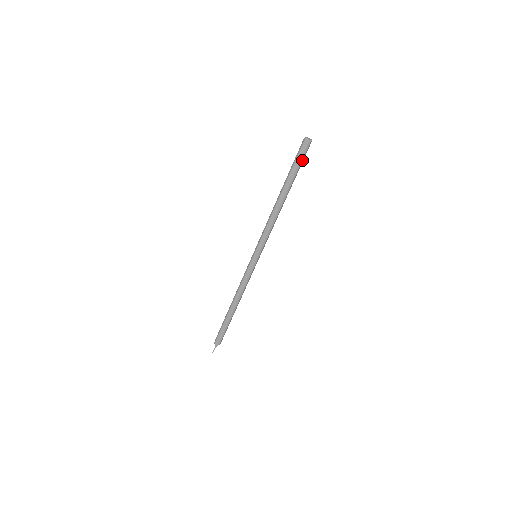
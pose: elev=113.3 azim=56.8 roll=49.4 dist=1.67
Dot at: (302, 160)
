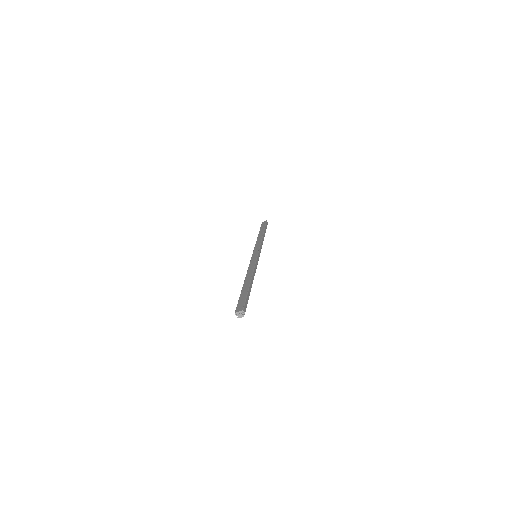
Dot at: (247, 303)
